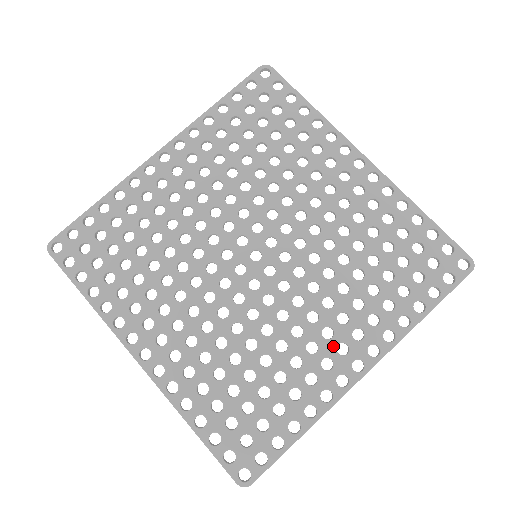
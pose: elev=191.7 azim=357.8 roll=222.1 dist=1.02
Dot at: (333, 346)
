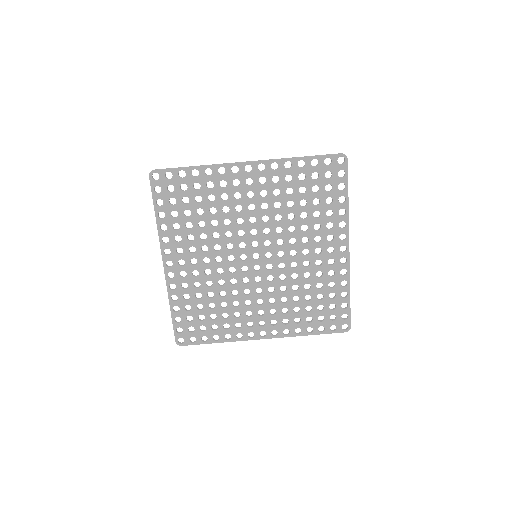
Dot at: (259, 320)
